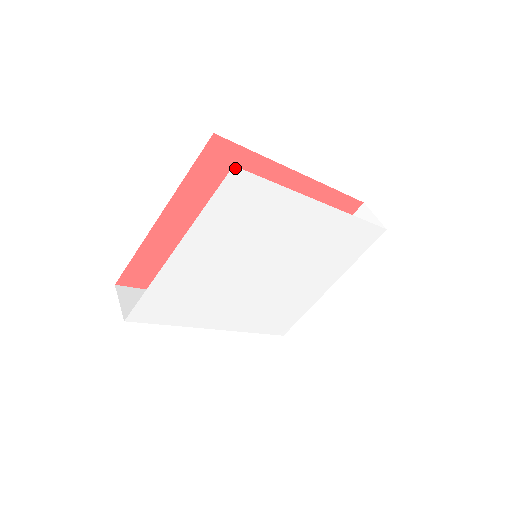
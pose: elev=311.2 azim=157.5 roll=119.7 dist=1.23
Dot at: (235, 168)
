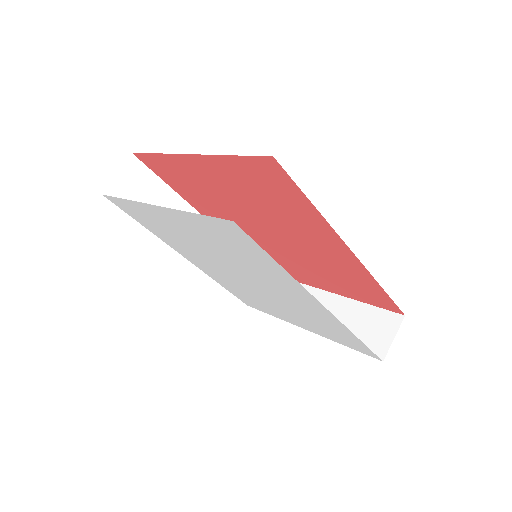
Dot at: (235, 223)
